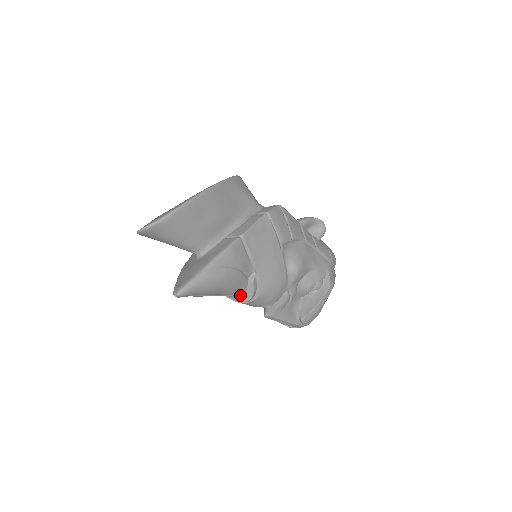
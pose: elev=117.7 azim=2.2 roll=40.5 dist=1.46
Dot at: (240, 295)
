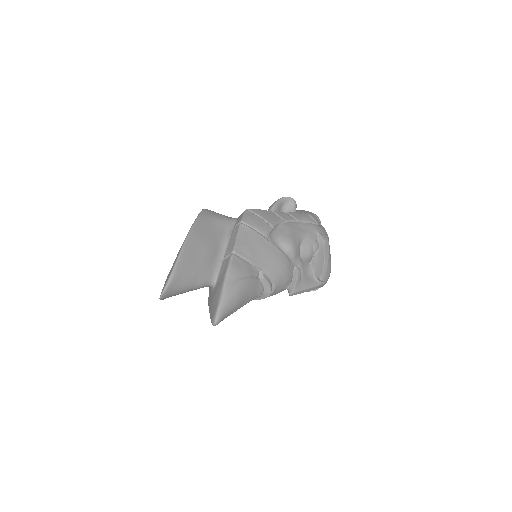
Dot at: (261, 293)
